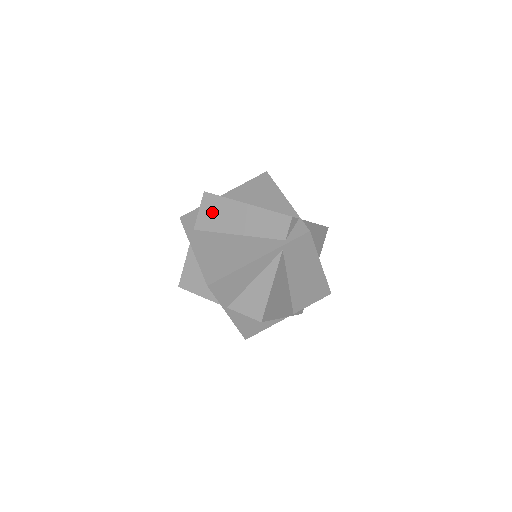
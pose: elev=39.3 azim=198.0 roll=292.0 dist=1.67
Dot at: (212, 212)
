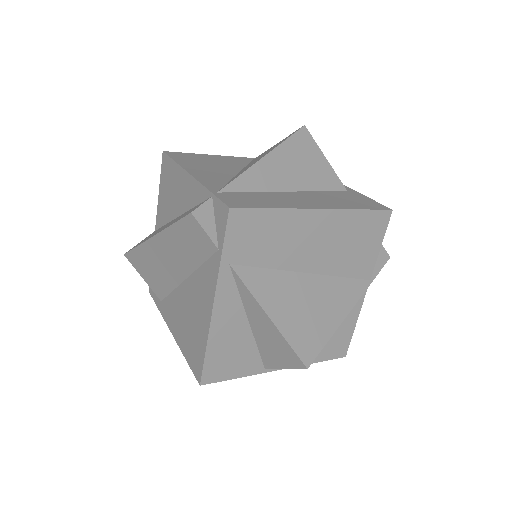
Dot at: (149, 271)
